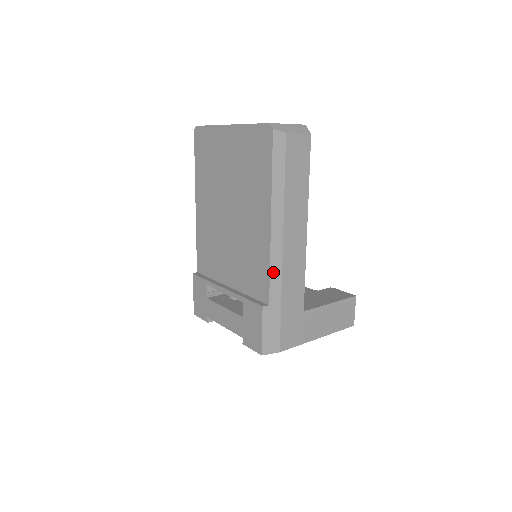
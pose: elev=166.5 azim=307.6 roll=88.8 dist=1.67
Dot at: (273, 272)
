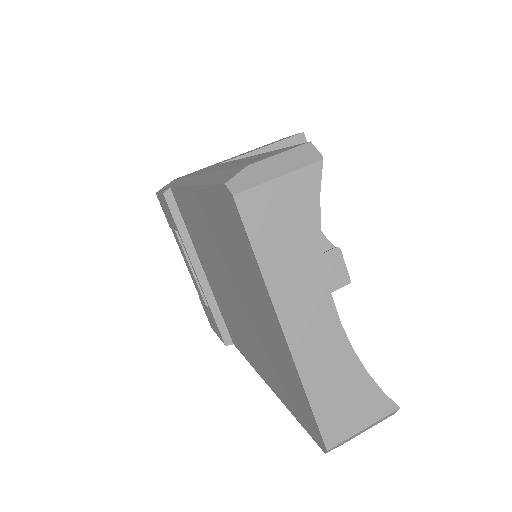
Dot at: occluded
